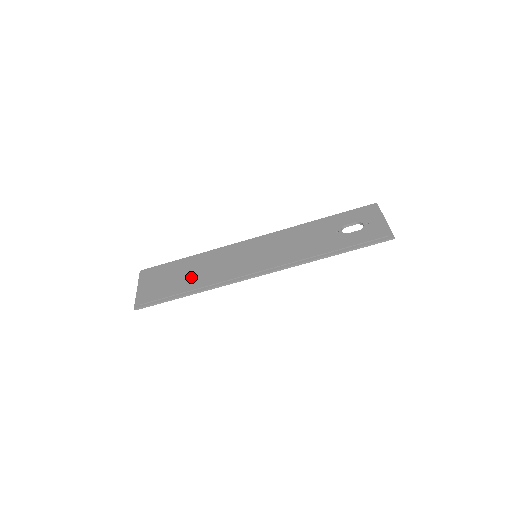
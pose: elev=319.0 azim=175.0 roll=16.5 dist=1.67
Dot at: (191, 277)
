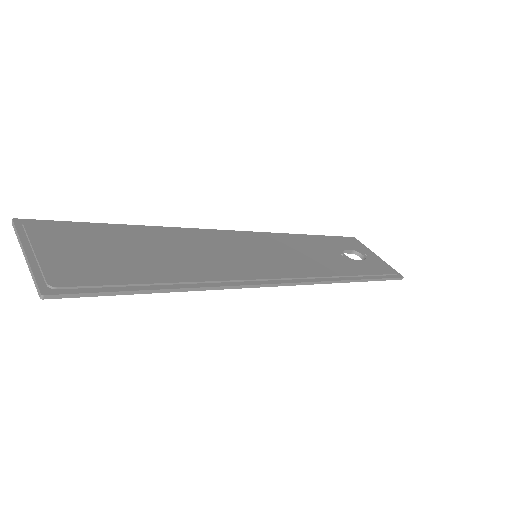
Dot at: (162, 259)
